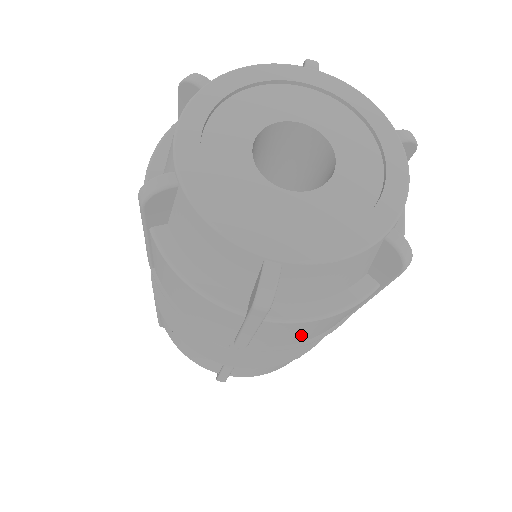
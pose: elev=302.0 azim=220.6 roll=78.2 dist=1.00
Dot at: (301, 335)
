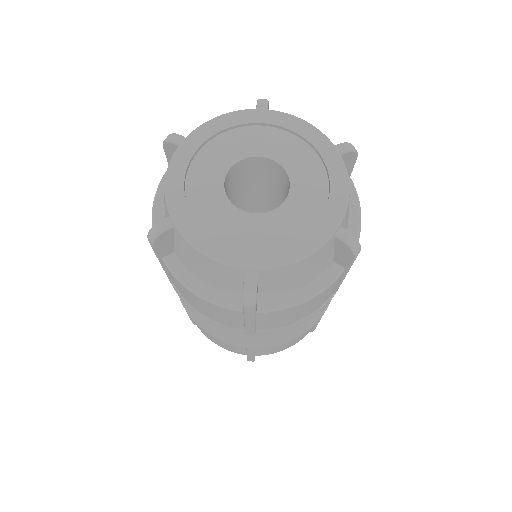
Dot at: (192, 301)
